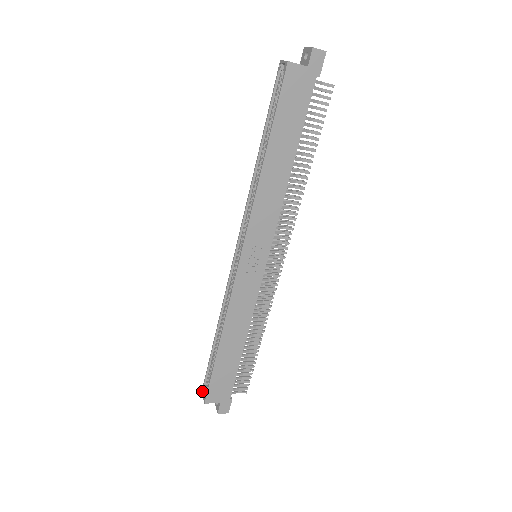
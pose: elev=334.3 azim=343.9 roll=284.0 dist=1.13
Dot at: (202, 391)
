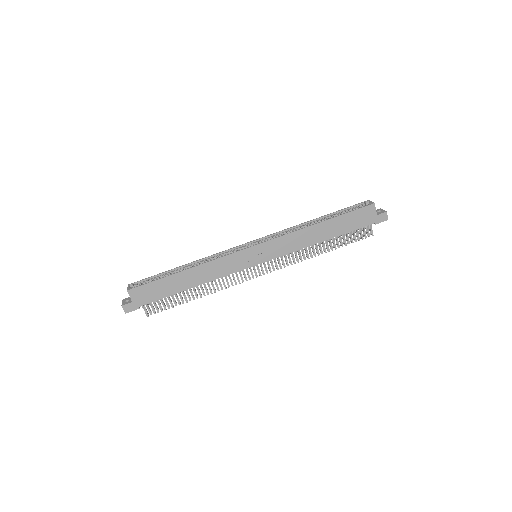
Dot at: (129, 284)
